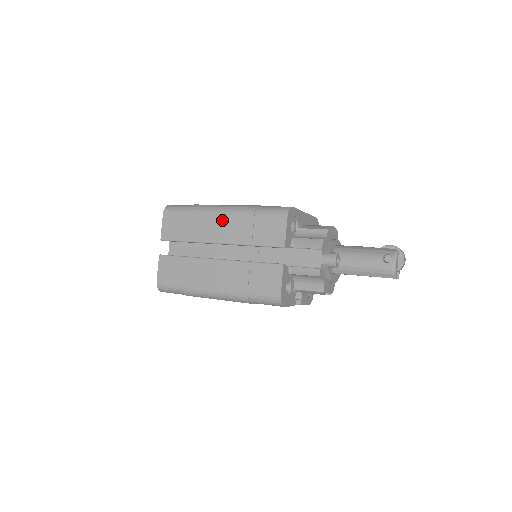
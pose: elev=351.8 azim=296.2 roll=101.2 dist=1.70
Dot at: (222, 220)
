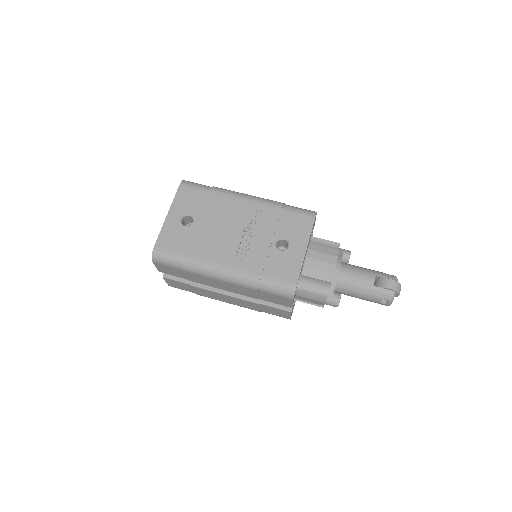
Dot at: (224, 284)
